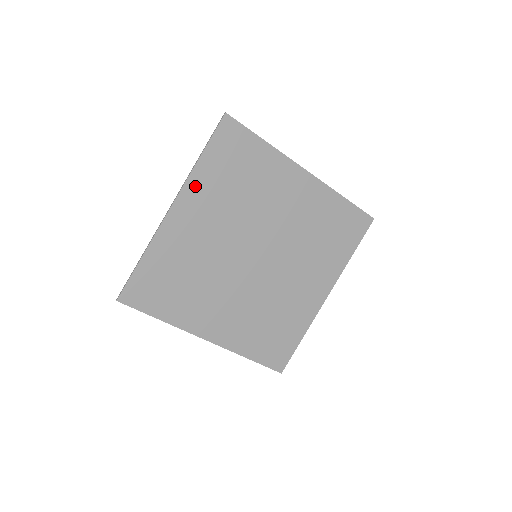
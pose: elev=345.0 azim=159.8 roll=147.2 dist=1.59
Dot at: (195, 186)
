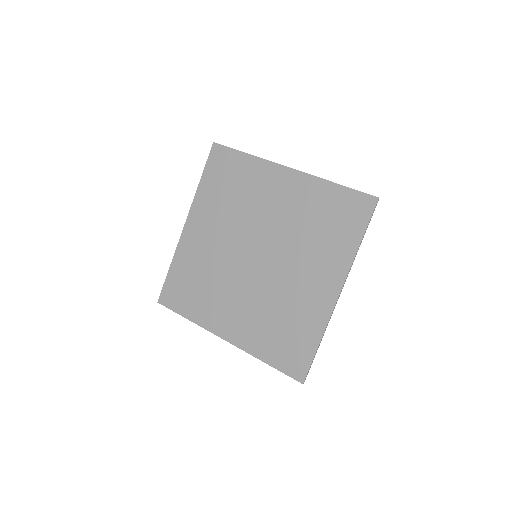
Dot at: (199, 204)
